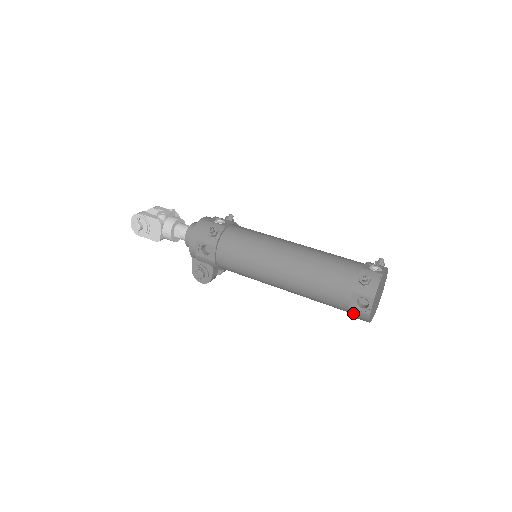
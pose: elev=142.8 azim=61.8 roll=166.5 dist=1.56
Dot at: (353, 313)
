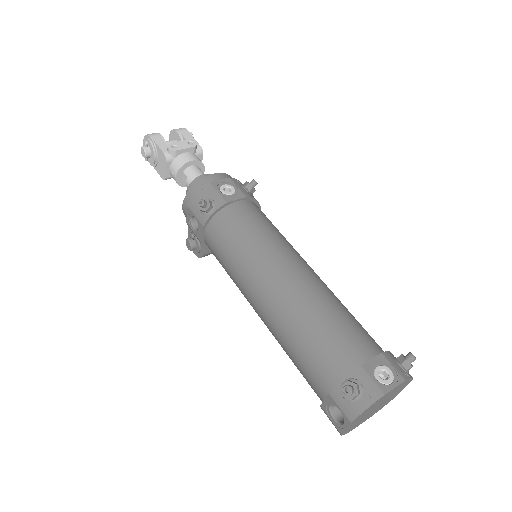
Dot at: (325, 413)
